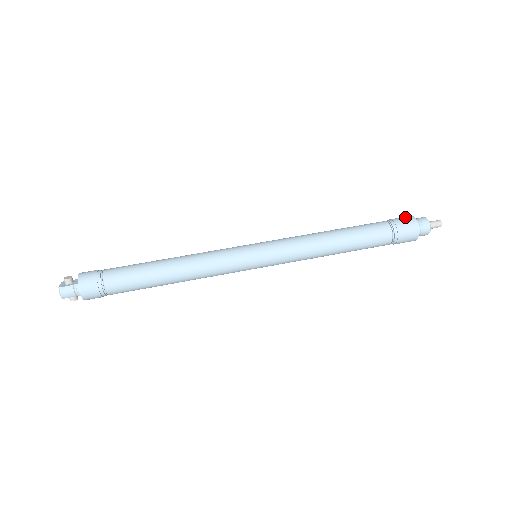
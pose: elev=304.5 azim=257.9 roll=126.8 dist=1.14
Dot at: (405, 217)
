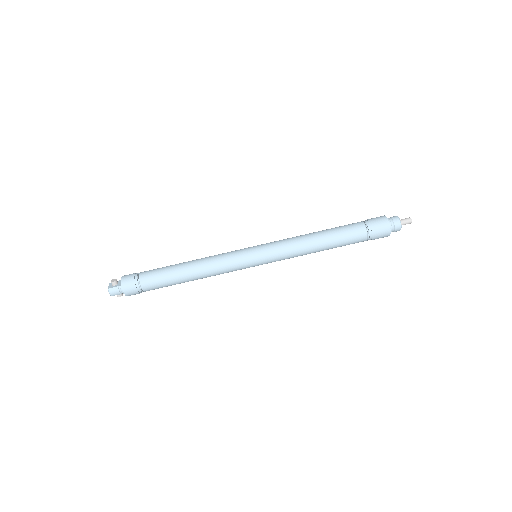
Dot at: (379, 218)
